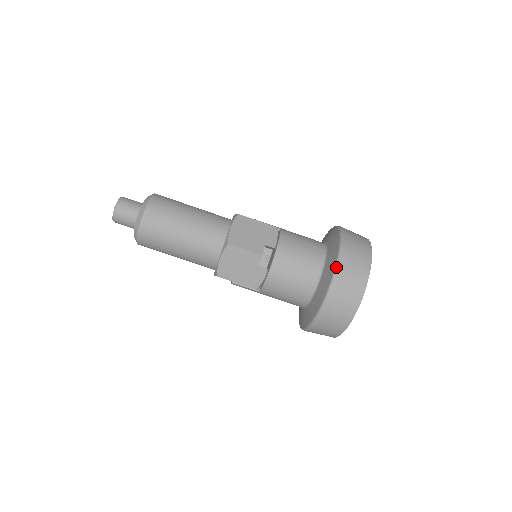
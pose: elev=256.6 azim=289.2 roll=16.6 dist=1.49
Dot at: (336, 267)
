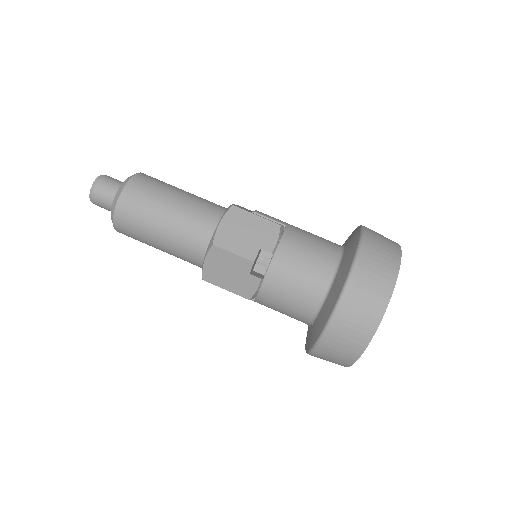
Dot at: (344, 289)
